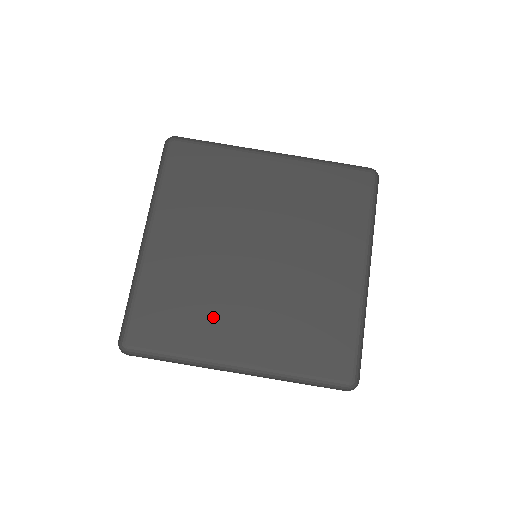
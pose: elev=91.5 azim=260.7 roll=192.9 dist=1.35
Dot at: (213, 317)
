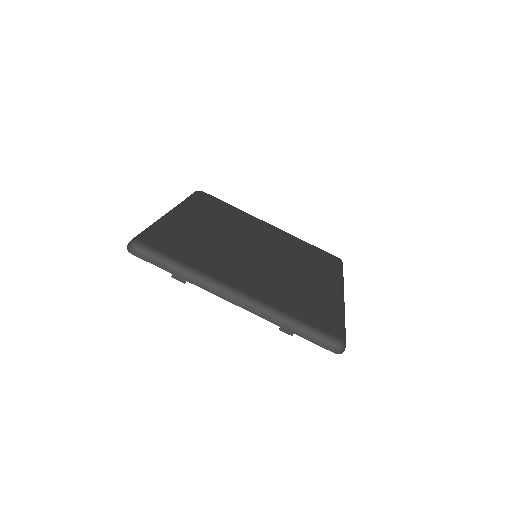
Dot at: (221, 261)
